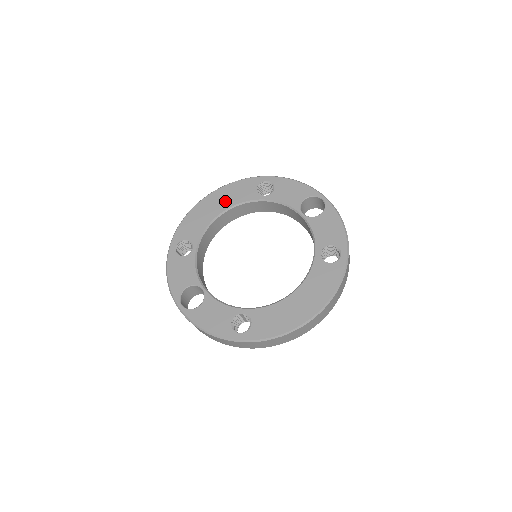
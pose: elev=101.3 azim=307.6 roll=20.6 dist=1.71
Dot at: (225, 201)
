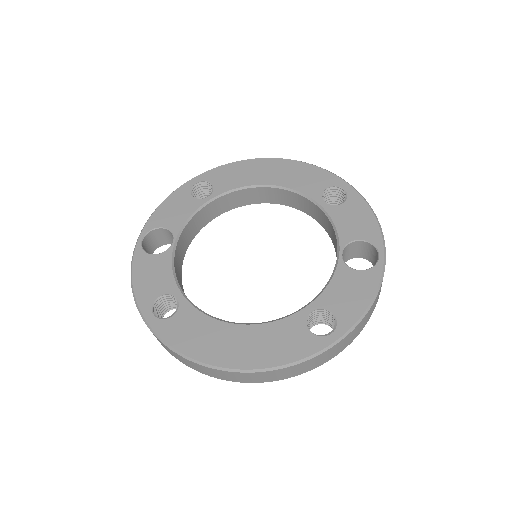
Dot at: (284, 176)
